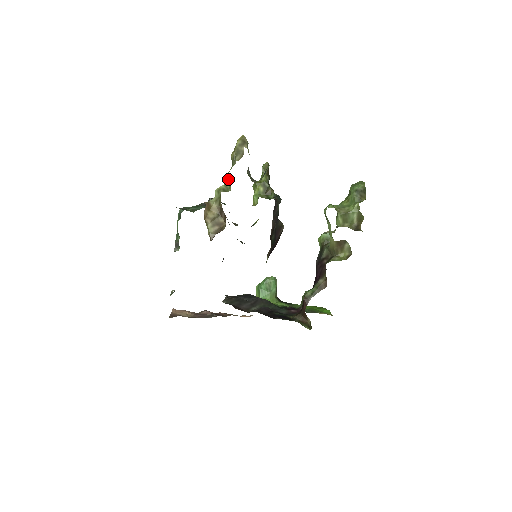
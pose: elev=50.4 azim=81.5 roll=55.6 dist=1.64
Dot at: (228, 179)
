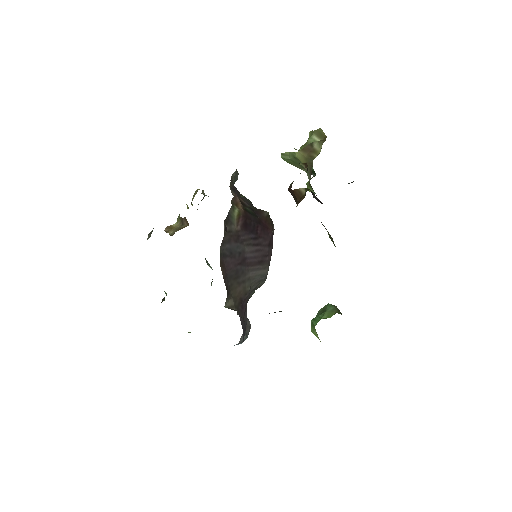
Dot at: (187, 208)
